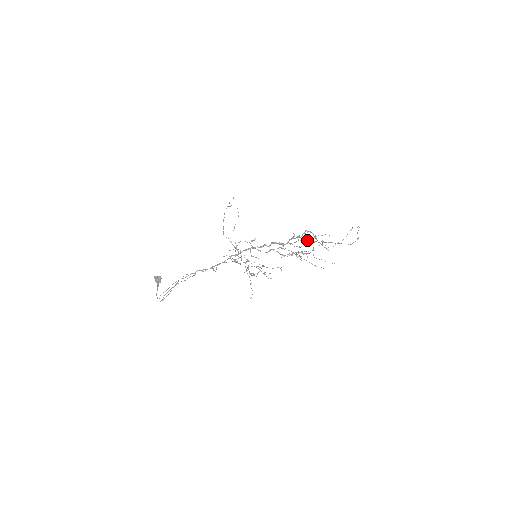
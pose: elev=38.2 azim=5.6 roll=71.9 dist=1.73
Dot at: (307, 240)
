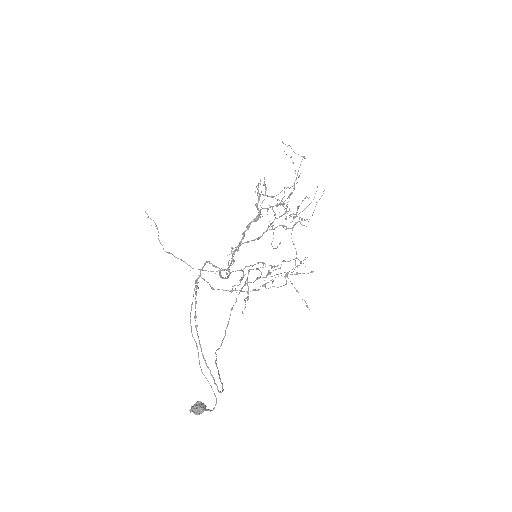
Dot at: (276, 205)
